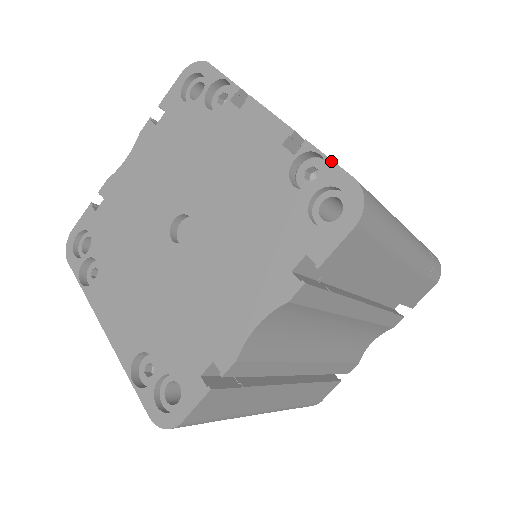
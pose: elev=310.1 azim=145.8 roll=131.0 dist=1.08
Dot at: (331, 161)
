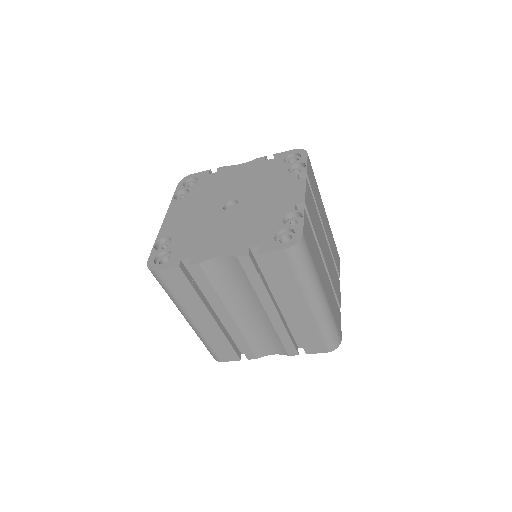
Dot at: (303, 222)
